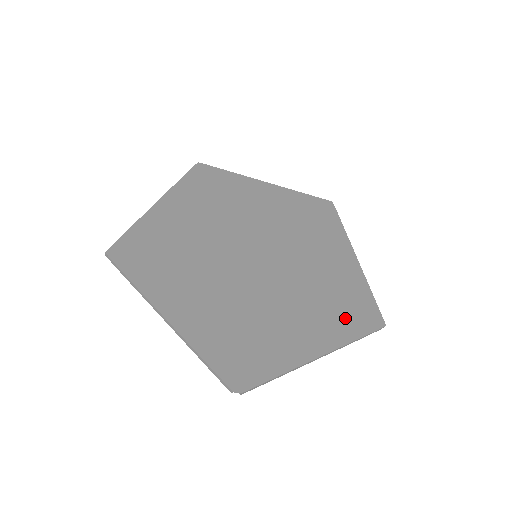
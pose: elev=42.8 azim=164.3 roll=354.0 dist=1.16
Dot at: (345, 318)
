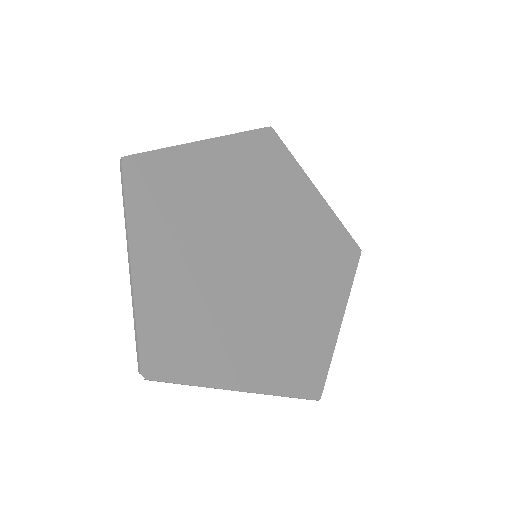
Dot at: (290, 369)
